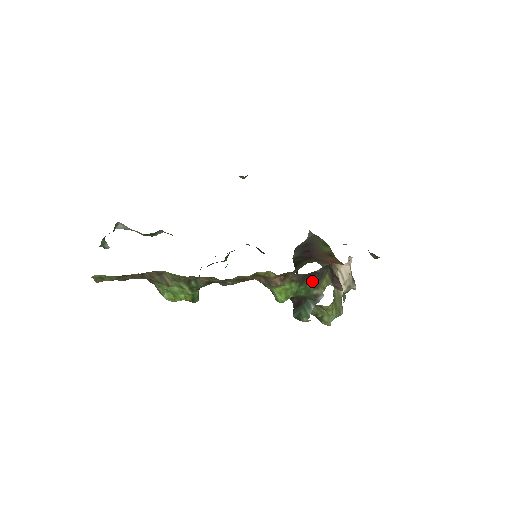
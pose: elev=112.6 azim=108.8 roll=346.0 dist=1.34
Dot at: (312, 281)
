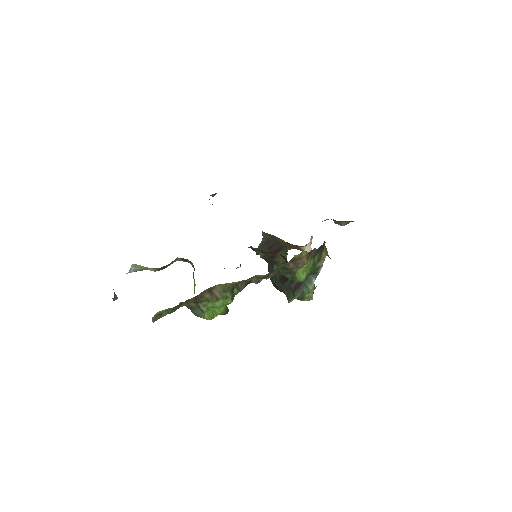
Dot at: (317, 255)
